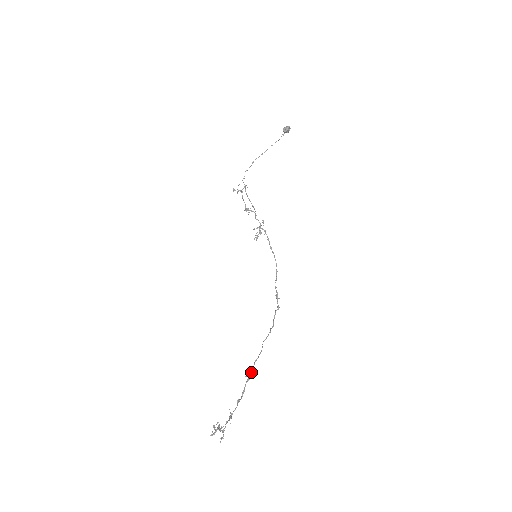
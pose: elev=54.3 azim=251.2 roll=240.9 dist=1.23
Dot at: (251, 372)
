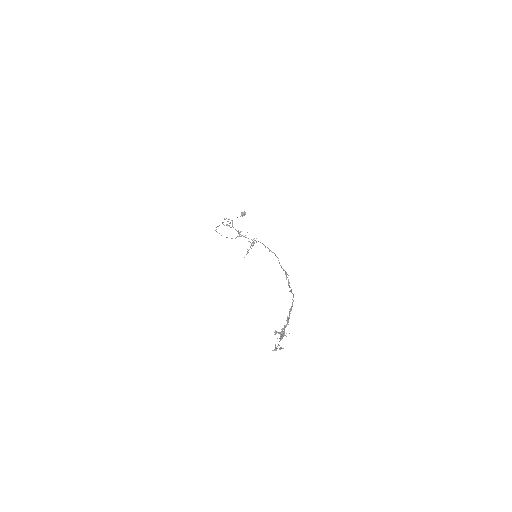
Dot at: (292, 304)
